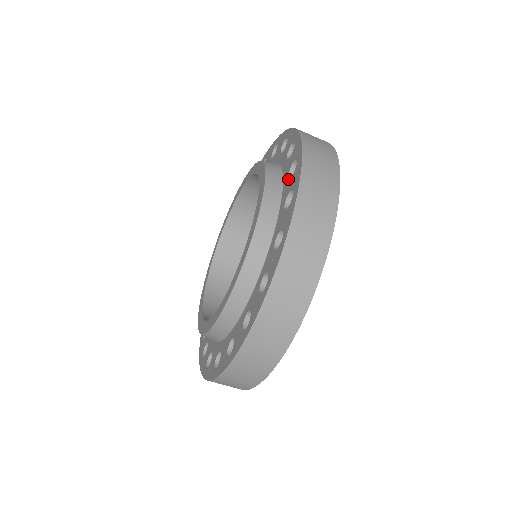
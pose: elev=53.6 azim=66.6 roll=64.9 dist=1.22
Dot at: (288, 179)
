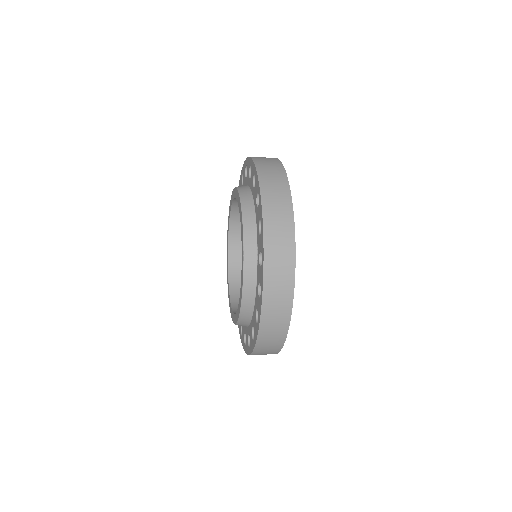
Dot at: (257, 208)
